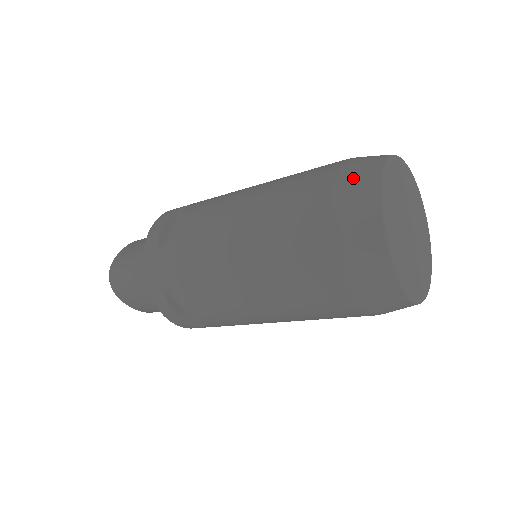
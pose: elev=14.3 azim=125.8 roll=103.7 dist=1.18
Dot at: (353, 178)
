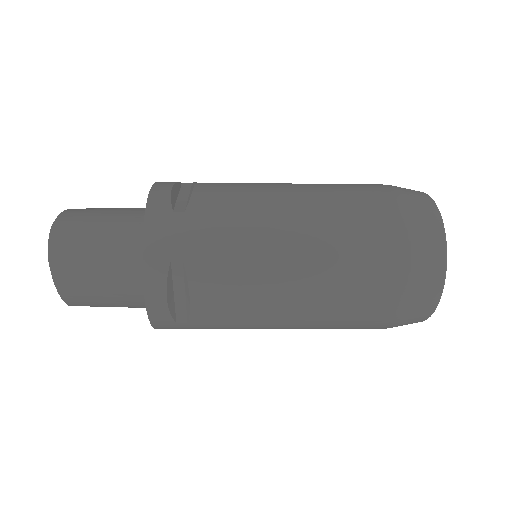
Dot at: (411, 196)
